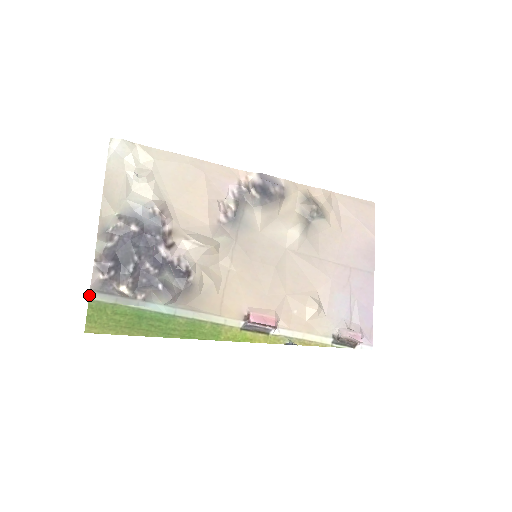
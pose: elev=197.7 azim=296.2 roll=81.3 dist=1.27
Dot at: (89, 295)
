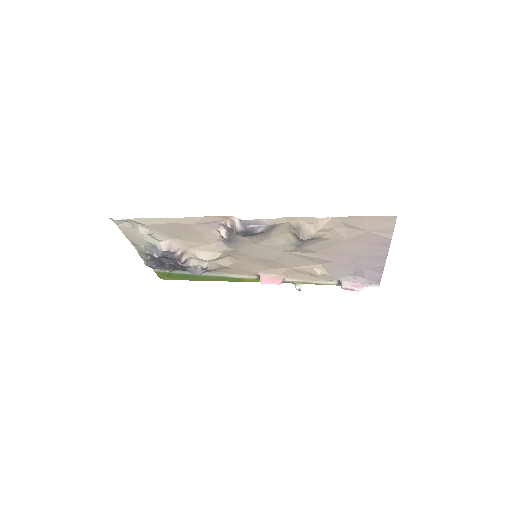
Dot at: (153, 270)
